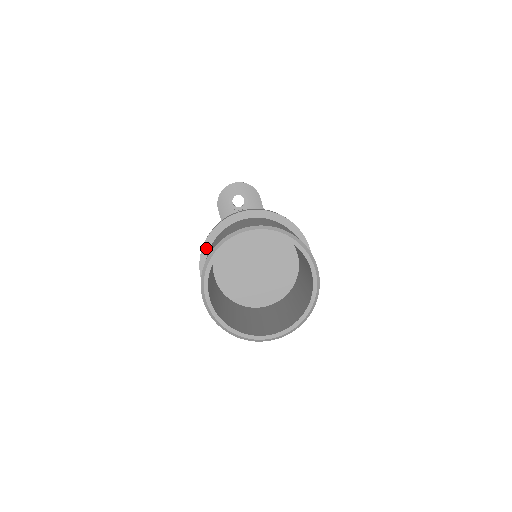
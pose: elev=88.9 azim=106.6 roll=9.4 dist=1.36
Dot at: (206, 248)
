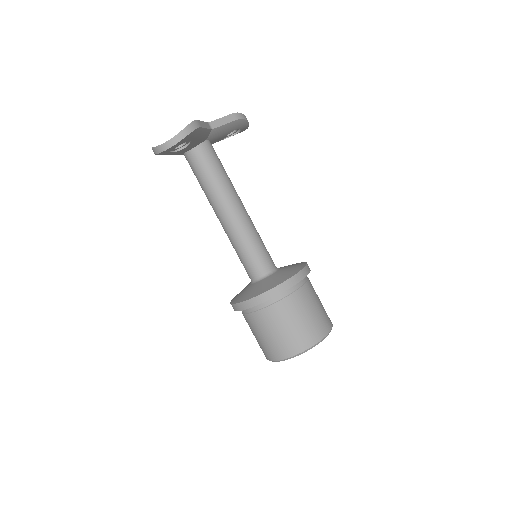
Dot at: occluded
